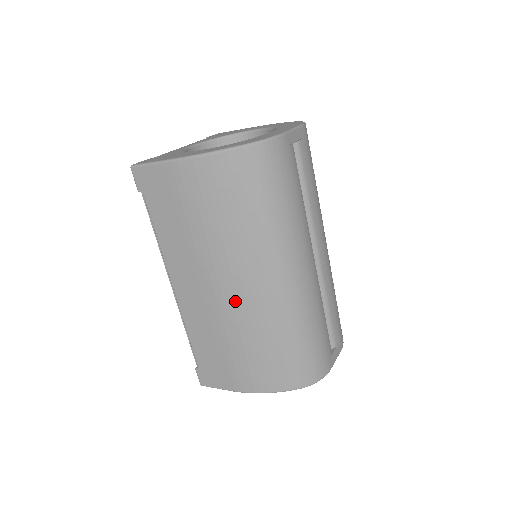
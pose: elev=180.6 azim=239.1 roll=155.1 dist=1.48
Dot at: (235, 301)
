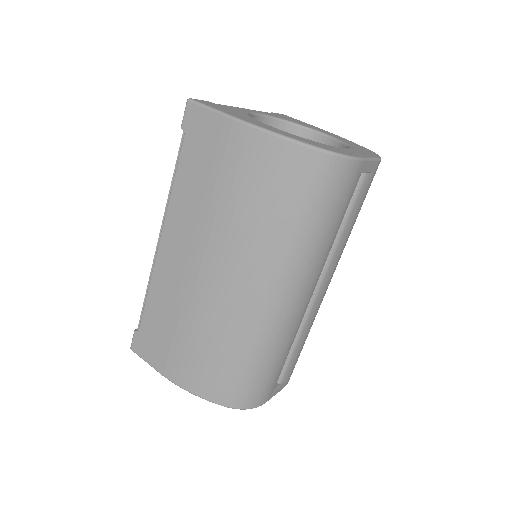
Dot at: (215, 292)
